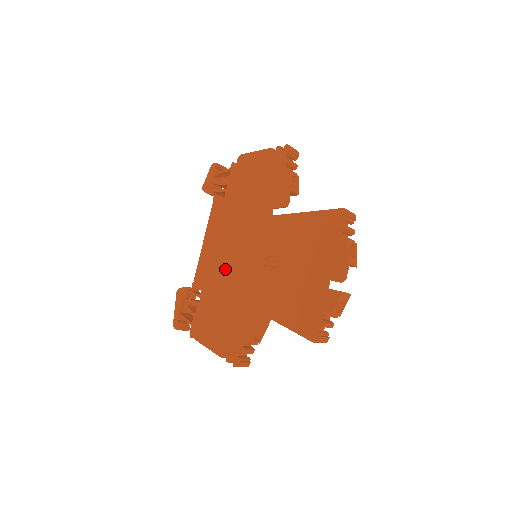
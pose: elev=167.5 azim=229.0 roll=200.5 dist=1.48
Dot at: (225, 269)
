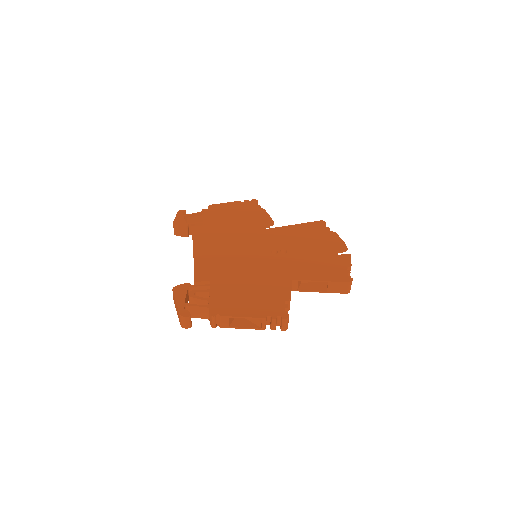
Dot at: (232, 263)
